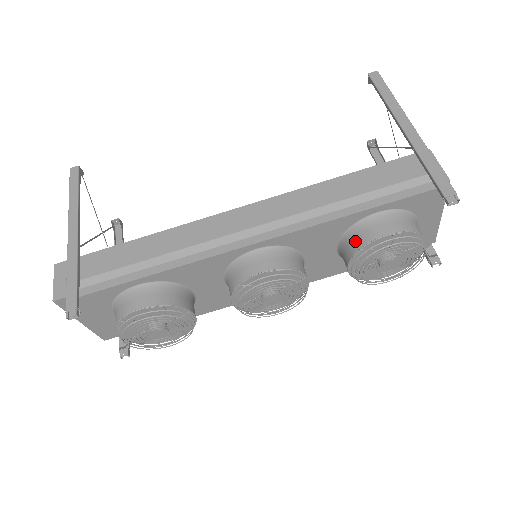
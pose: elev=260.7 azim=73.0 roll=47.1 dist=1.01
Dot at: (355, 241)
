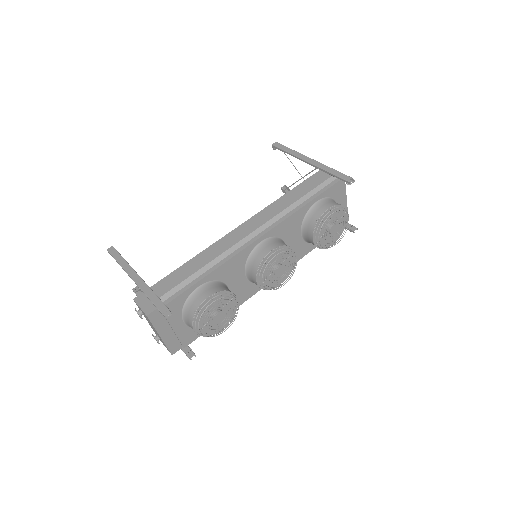
Dot at: (312, 221)
